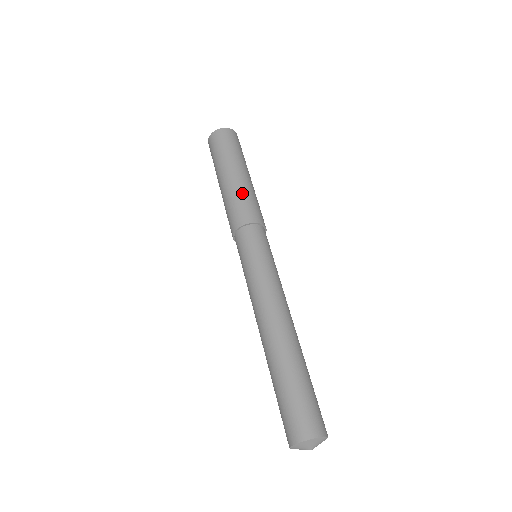
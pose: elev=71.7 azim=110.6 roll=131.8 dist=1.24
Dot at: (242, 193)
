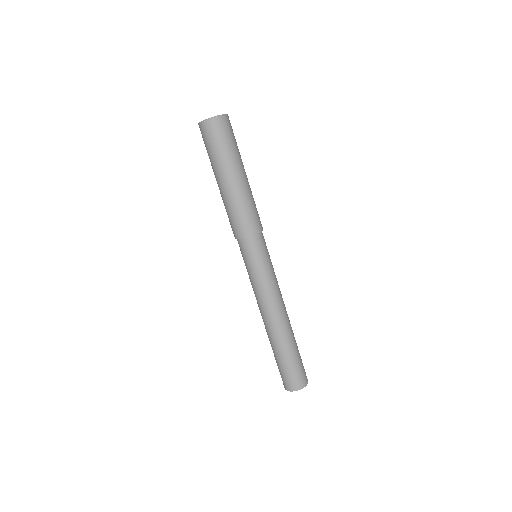
Dot at: (237, 205)
